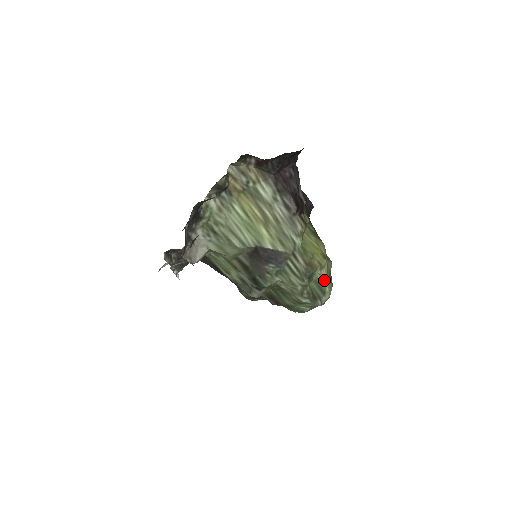
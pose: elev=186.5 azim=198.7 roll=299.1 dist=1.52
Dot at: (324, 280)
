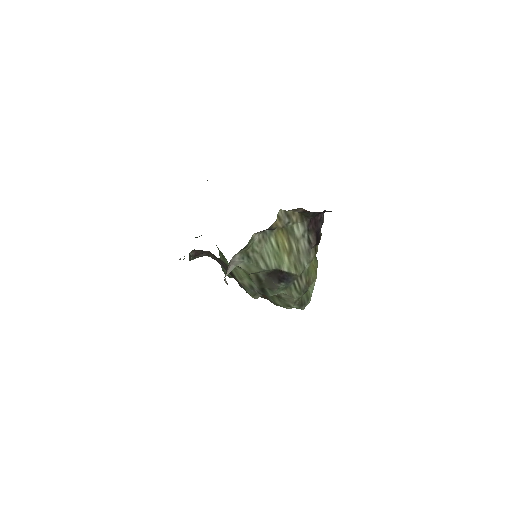
Dot at: (311, 290)
